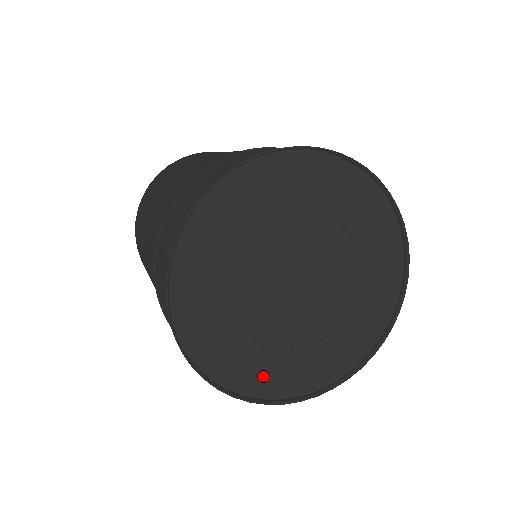
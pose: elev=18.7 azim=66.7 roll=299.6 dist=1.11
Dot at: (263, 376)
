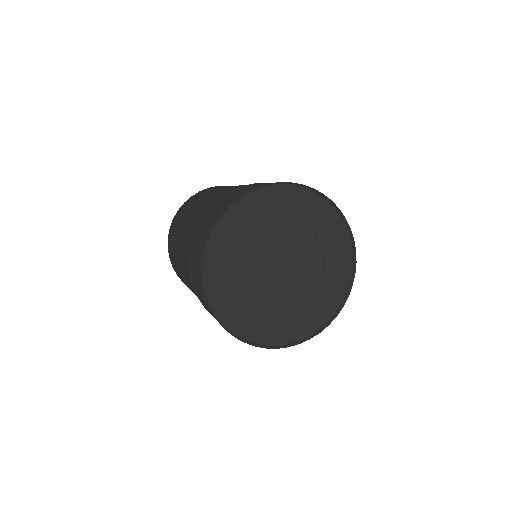
Dot at: (272, 331)
